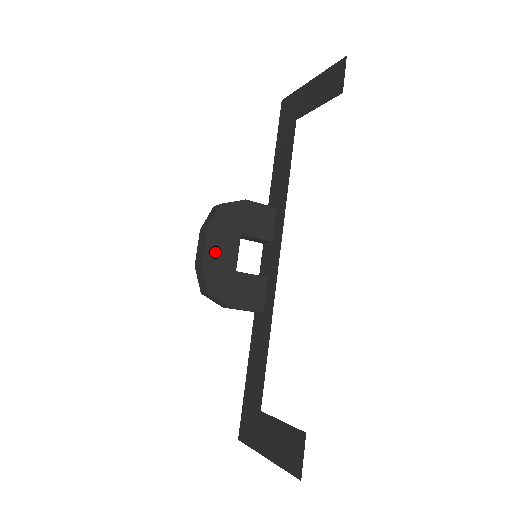
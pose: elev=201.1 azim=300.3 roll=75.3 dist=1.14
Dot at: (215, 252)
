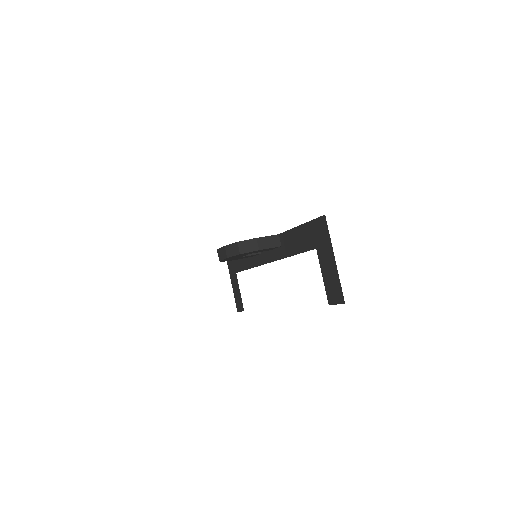
Dot at: occluded
